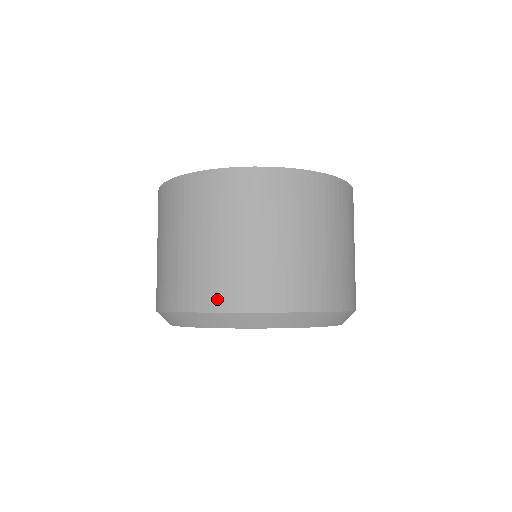
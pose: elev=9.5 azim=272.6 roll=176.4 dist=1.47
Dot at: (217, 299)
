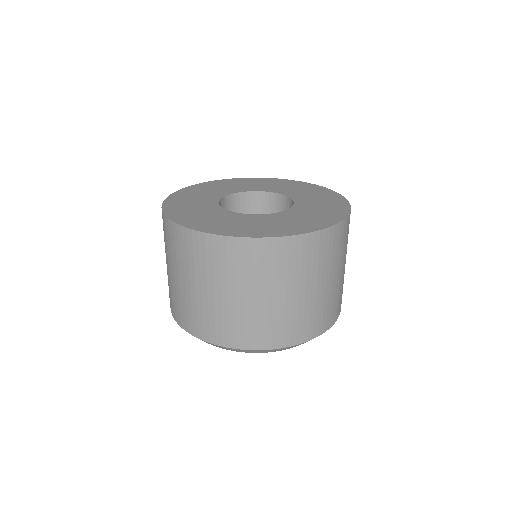
Dot at: (228, 339)
